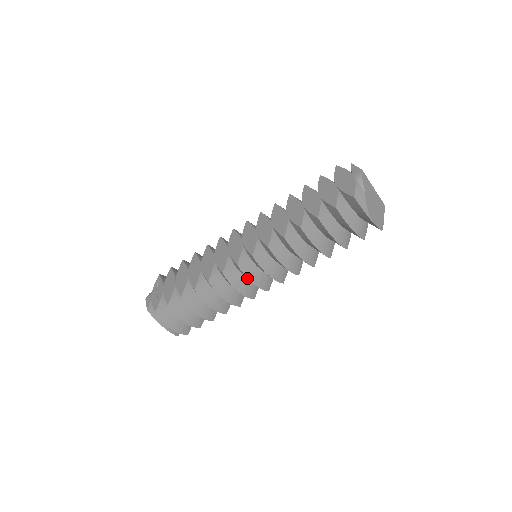
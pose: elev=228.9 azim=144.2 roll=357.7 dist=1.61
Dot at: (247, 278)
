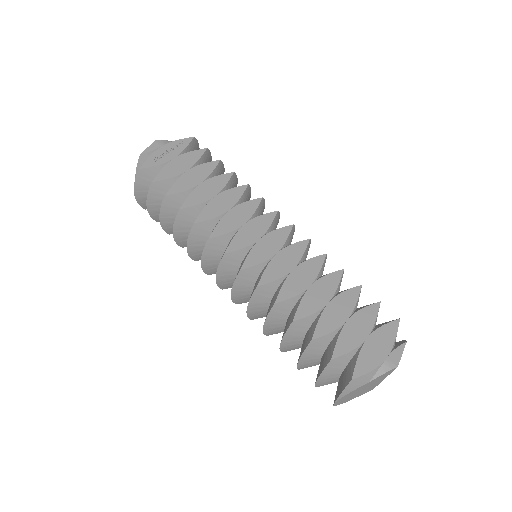
Dot at: (218, 268)
